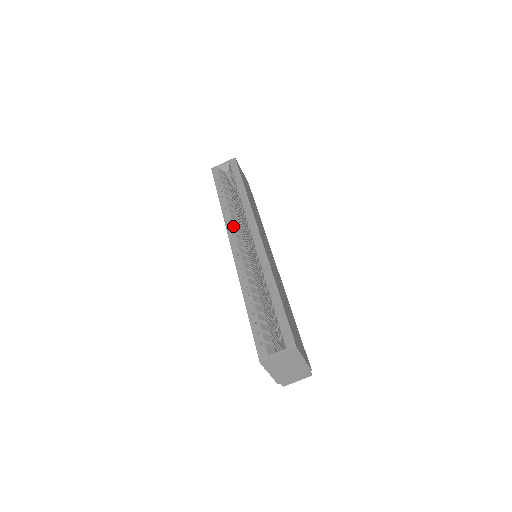
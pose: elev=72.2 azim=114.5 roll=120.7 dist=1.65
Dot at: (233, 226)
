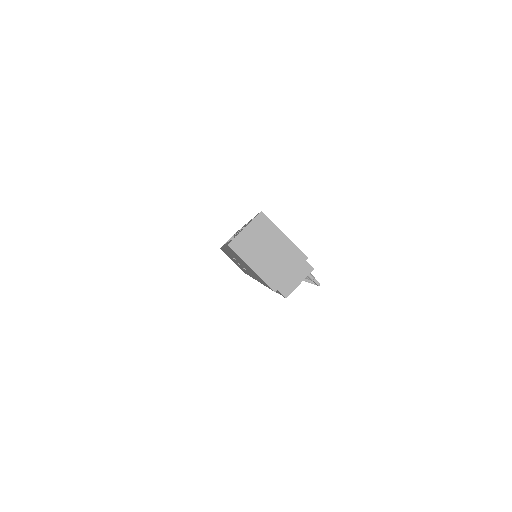
Dot at: occluded
